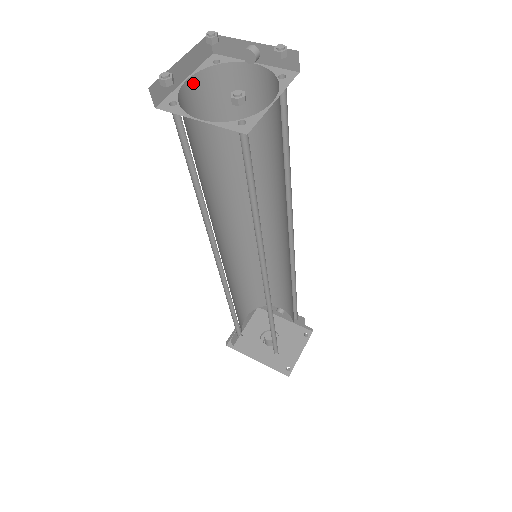
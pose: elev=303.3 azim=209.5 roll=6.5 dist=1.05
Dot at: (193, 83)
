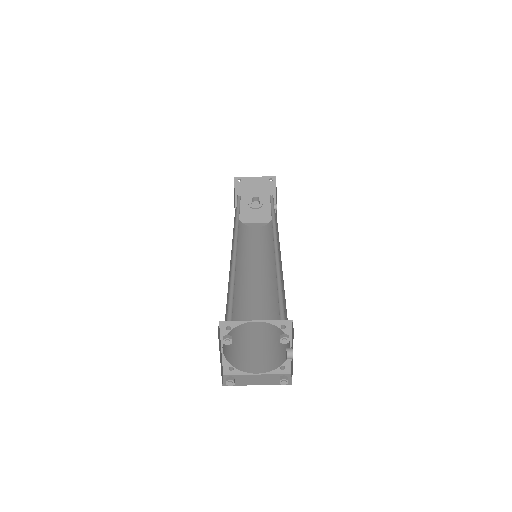
Dot at: occluded
